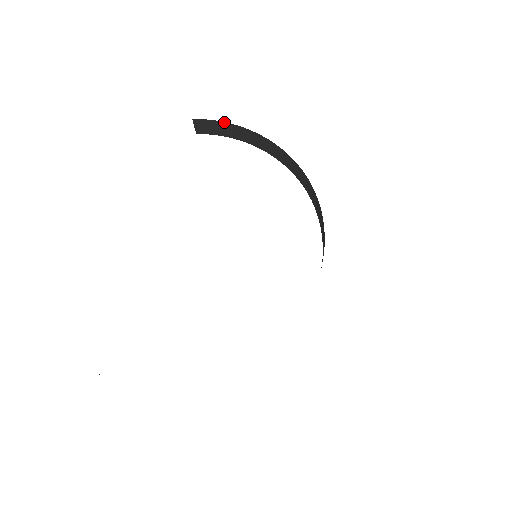
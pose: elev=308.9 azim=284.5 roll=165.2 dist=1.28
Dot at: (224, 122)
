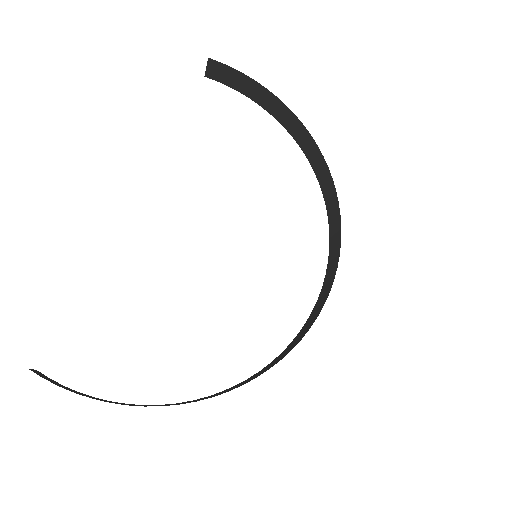
Dot at: (247, 76)
